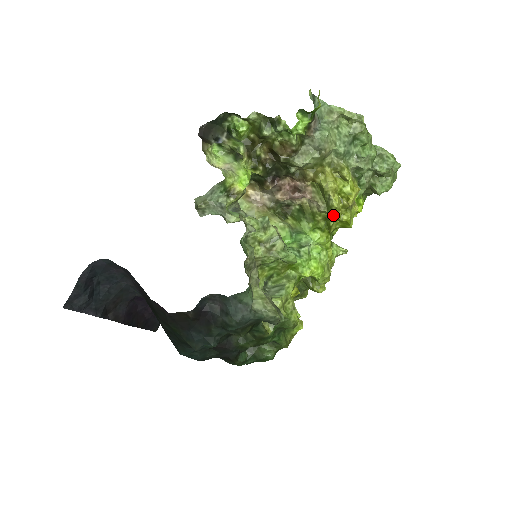
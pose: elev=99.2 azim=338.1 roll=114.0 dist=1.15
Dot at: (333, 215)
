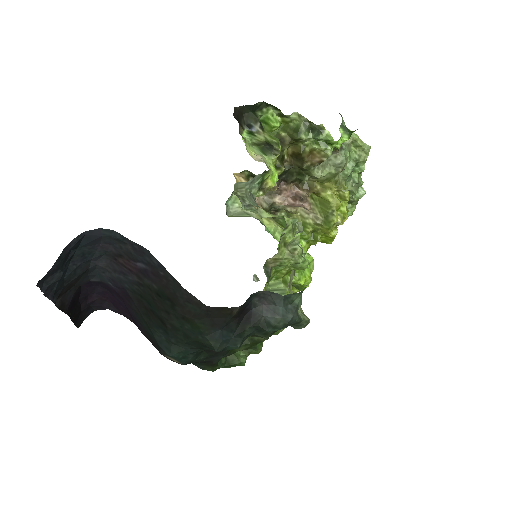
Dot at: (328, 229)
